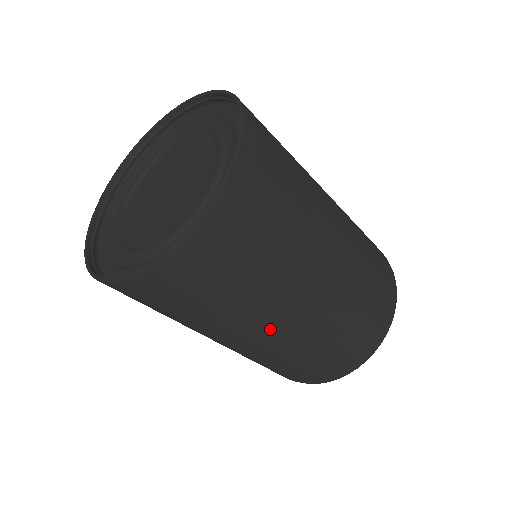
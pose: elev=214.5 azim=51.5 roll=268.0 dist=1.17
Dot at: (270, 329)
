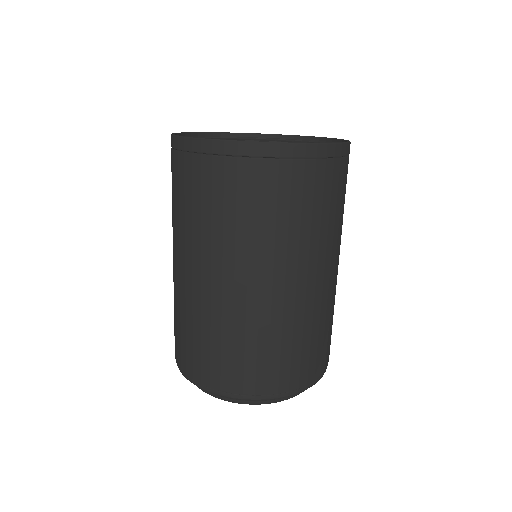
Dot at: (283, 279)
